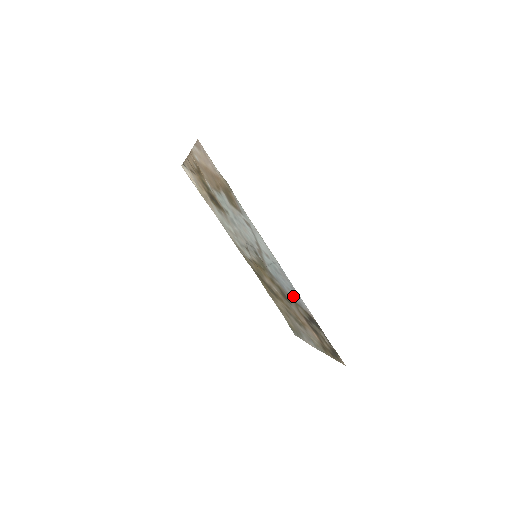
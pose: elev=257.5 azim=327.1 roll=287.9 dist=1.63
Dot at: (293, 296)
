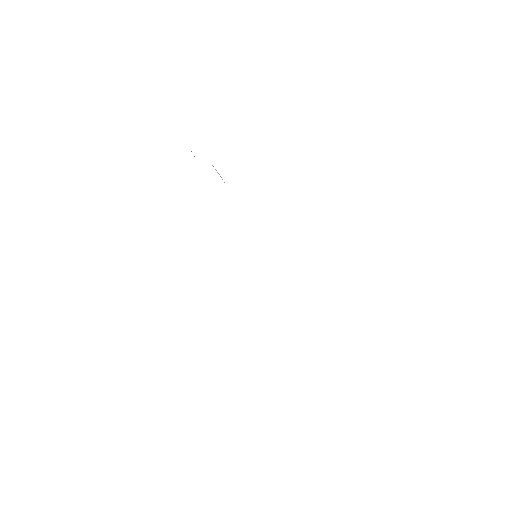
Dot at: occluded
